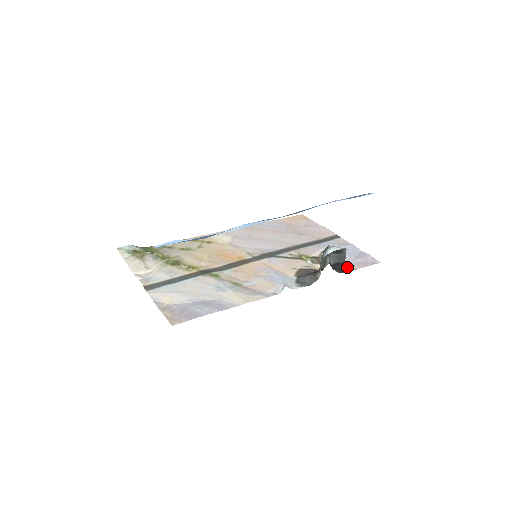
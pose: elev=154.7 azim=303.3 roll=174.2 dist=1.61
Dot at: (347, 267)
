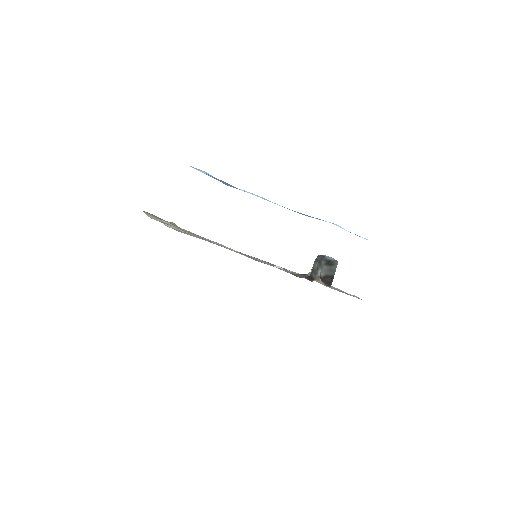
Dot at: (334, 288)
